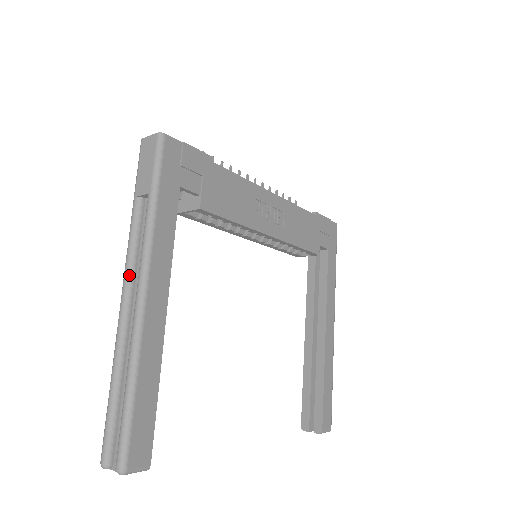
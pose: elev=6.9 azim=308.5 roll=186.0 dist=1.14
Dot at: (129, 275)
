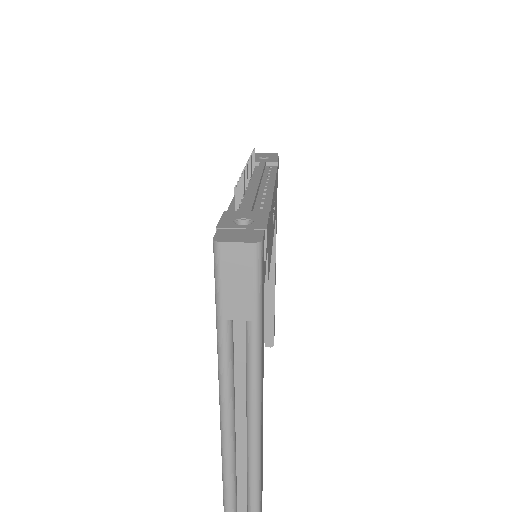
Dot at: (231, 401)
